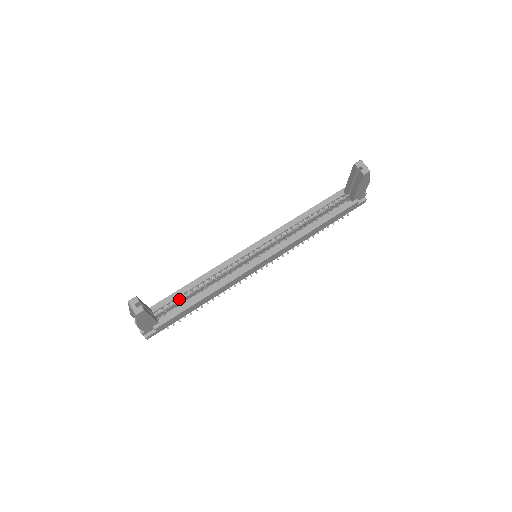
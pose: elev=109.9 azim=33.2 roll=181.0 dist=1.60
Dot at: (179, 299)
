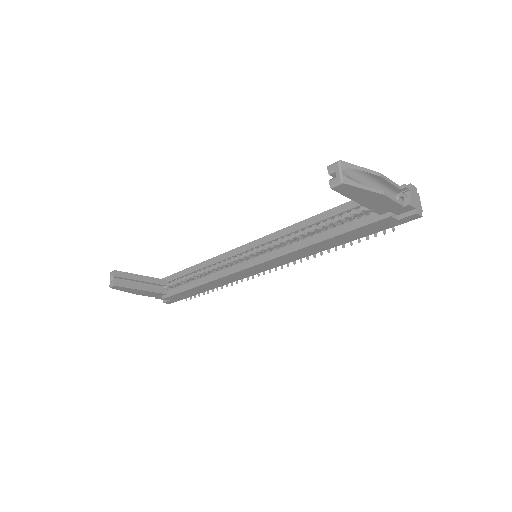
Dot at: (186, 278)
